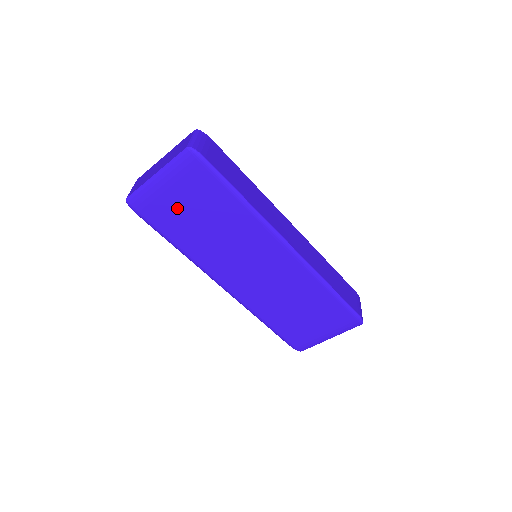
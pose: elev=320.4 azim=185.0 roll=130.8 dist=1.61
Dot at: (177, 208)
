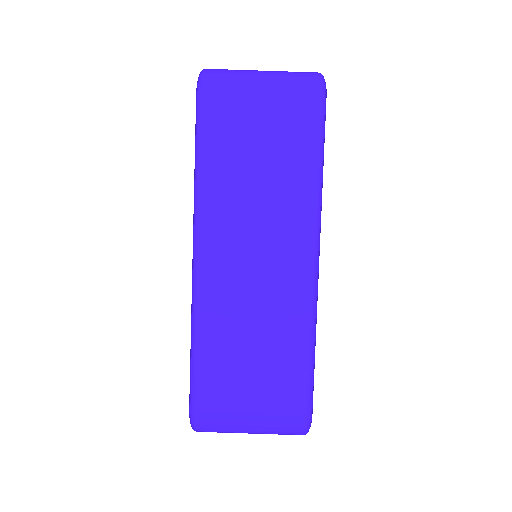
Dot at: (248, 121)
